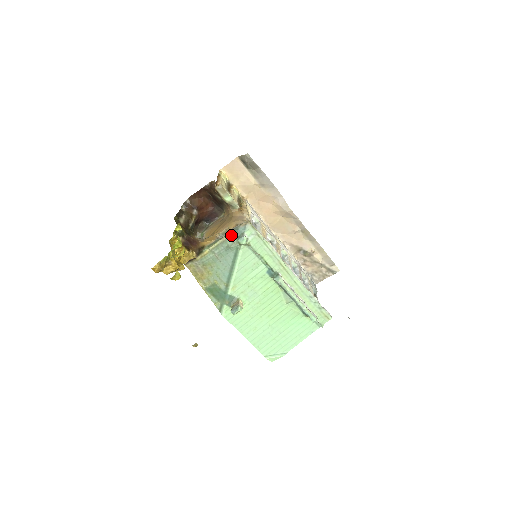
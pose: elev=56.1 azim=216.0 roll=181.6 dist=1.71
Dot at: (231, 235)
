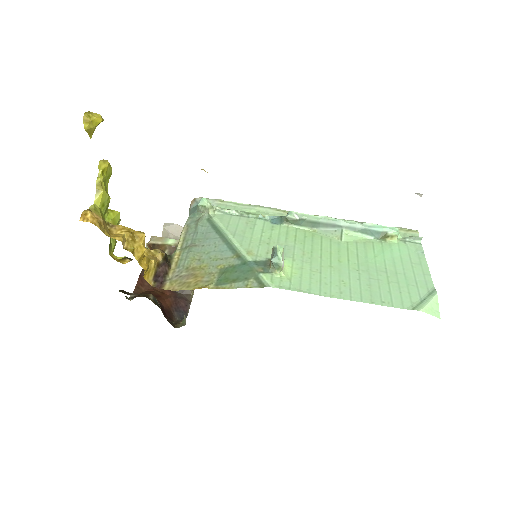
Dot at: (189, 219)
